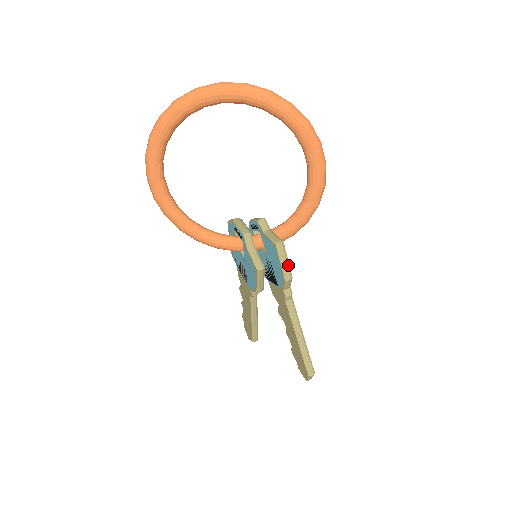
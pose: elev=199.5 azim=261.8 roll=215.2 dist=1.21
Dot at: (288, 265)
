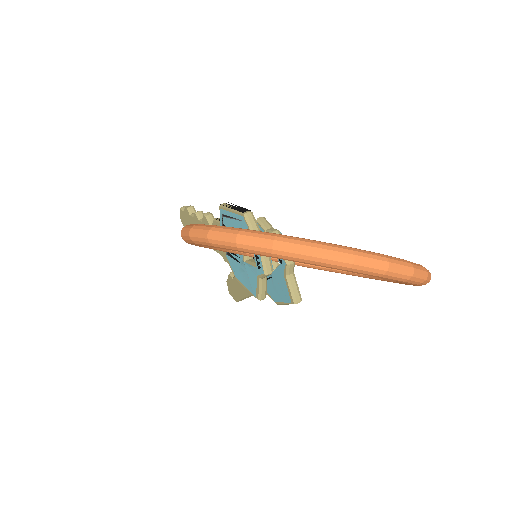
Dot at: occluded
